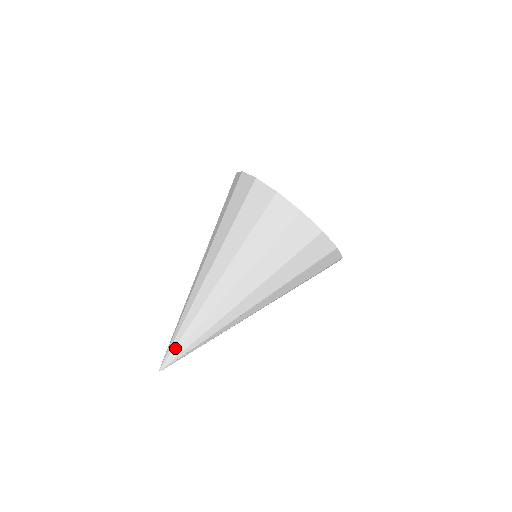
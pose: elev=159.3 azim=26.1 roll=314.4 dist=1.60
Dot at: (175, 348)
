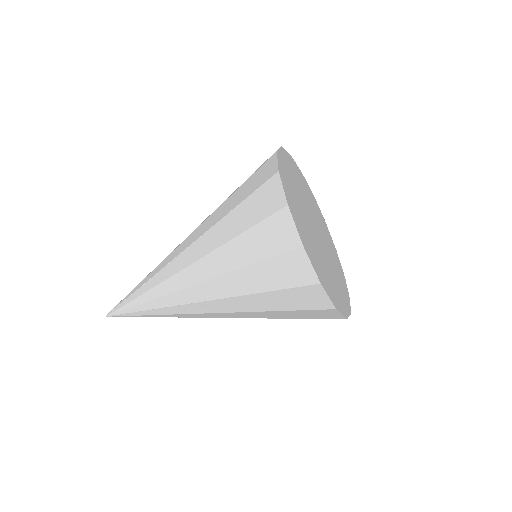
Dot at: (125, 300)
